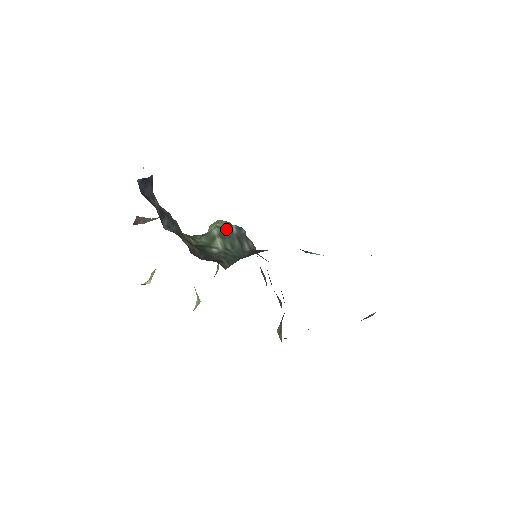
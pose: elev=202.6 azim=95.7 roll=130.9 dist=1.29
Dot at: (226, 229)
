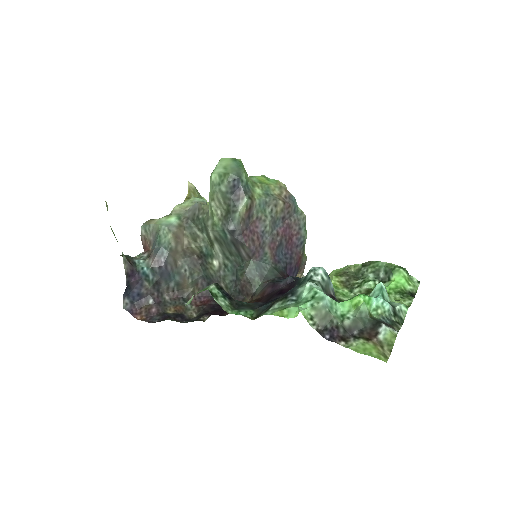
Dot at: (219, 232)
